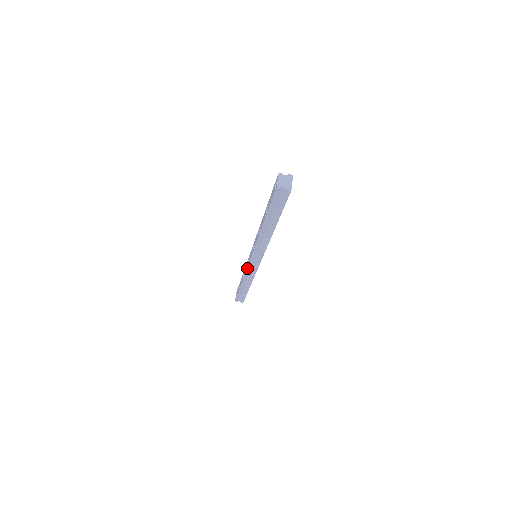
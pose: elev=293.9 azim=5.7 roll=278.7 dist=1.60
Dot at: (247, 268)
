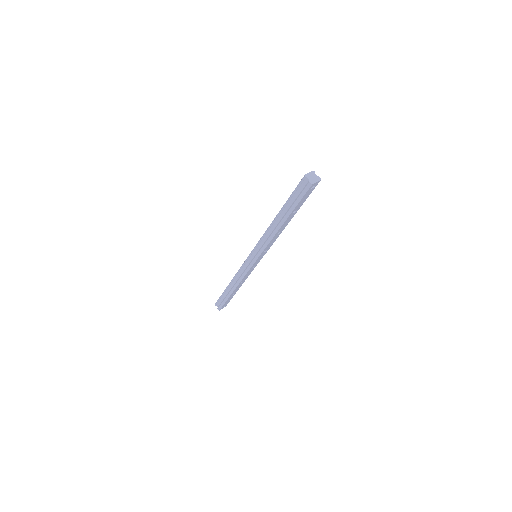
Dot at: (243, 264)
